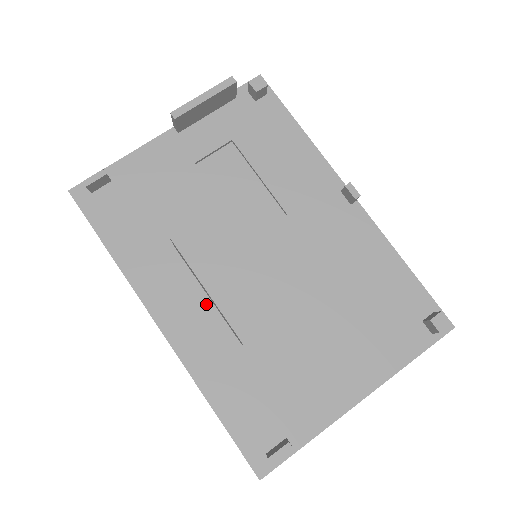
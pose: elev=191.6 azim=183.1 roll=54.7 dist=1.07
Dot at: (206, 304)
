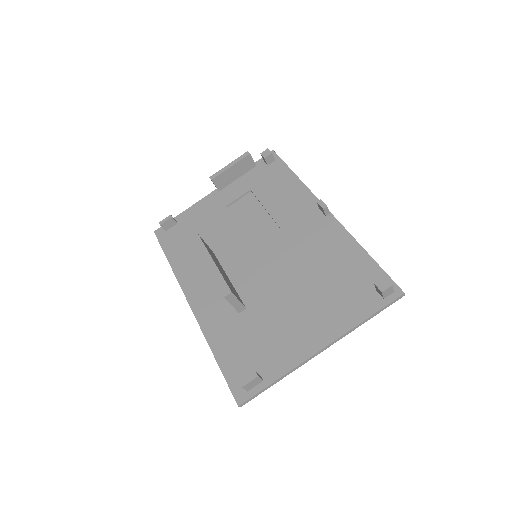
Dot at: occluded
